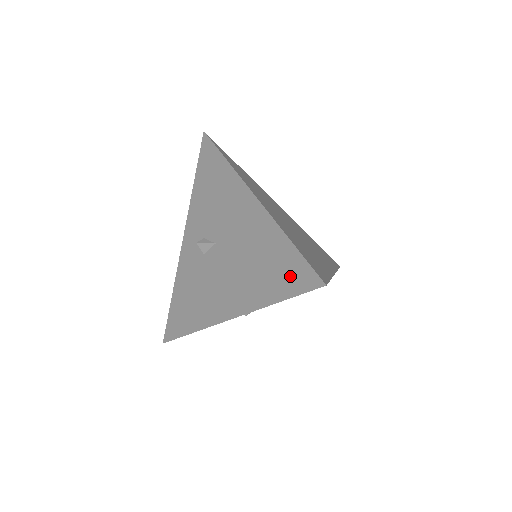
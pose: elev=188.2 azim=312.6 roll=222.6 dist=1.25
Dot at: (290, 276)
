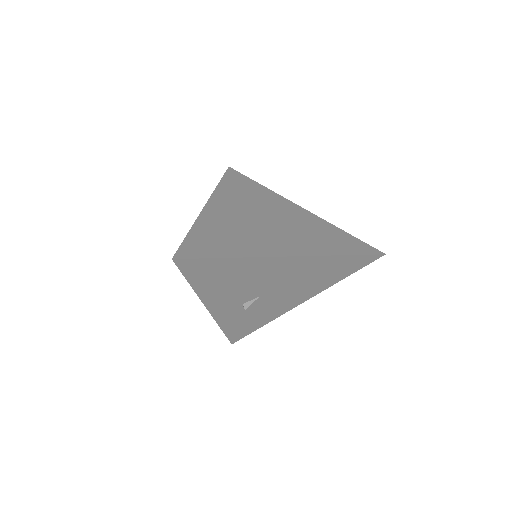
Dot at: occluded
